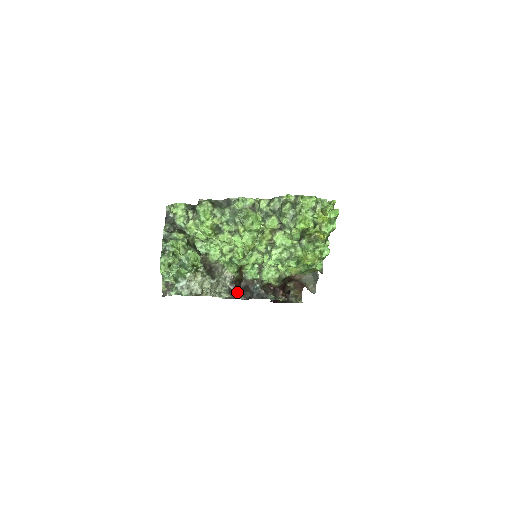
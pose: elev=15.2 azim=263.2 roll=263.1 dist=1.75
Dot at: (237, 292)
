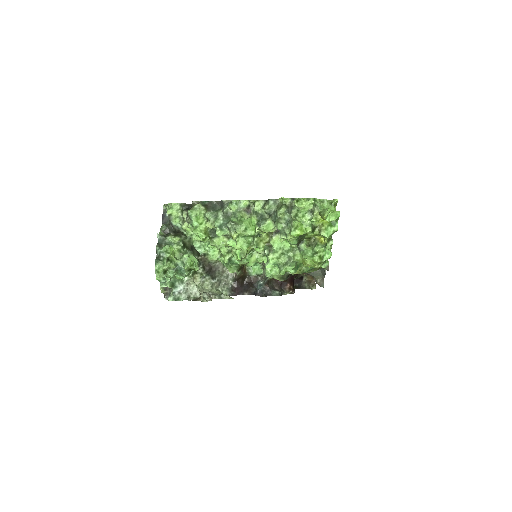
Dot at: (240, 289)
